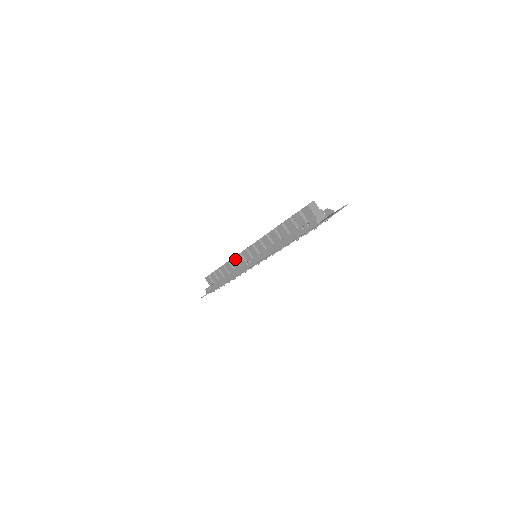
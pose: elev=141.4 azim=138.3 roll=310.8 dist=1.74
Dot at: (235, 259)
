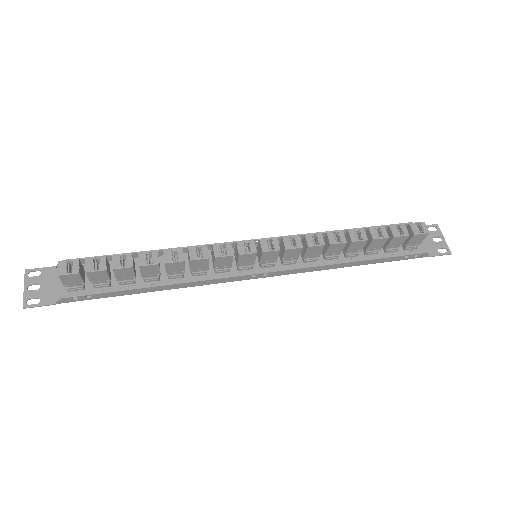
Dot at: occluded
